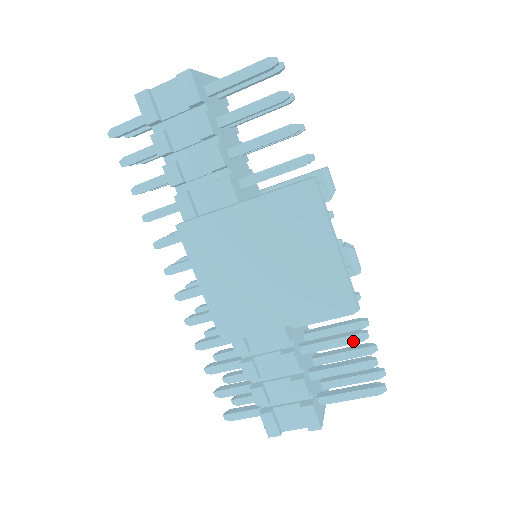
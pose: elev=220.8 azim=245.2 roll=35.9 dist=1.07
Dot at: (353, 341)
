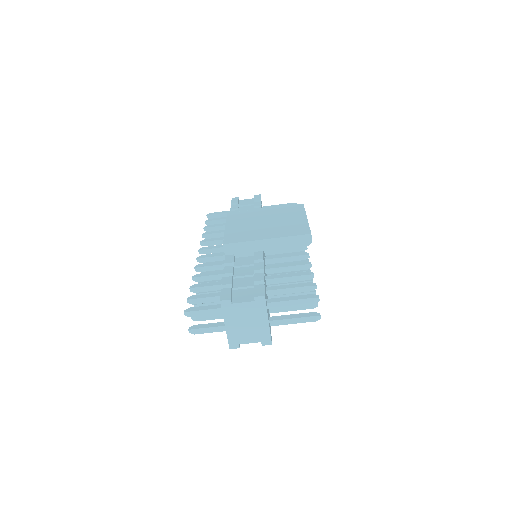
Dot at: (303, 274)
